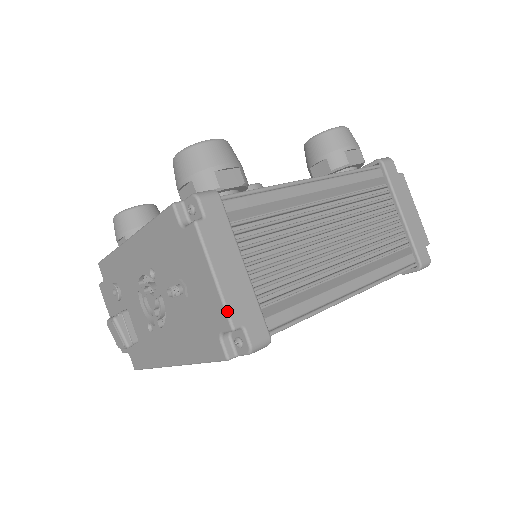
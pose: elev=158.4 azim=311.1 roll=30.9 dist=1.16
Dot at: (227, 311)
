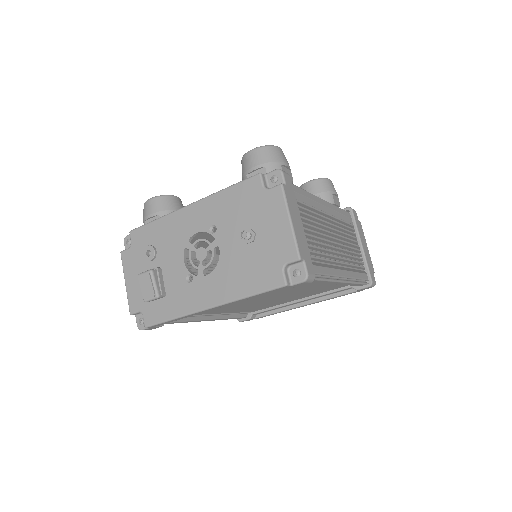
Dot at: (297, 246)
